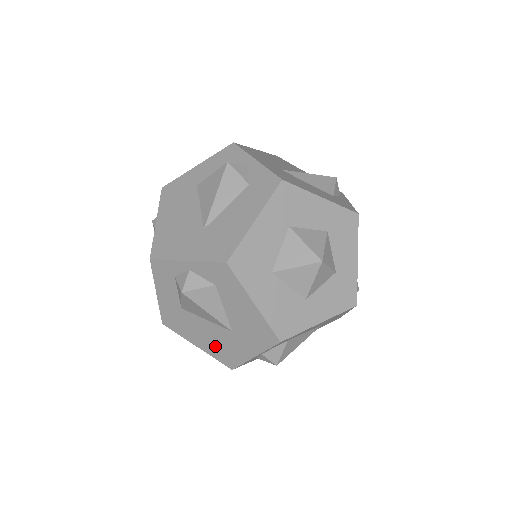
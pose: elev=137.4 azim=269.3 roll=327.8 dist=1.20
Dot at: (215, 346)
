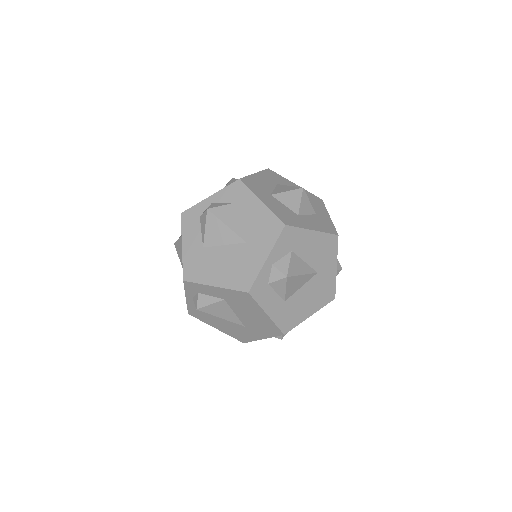
Dot at: (232, 272)
